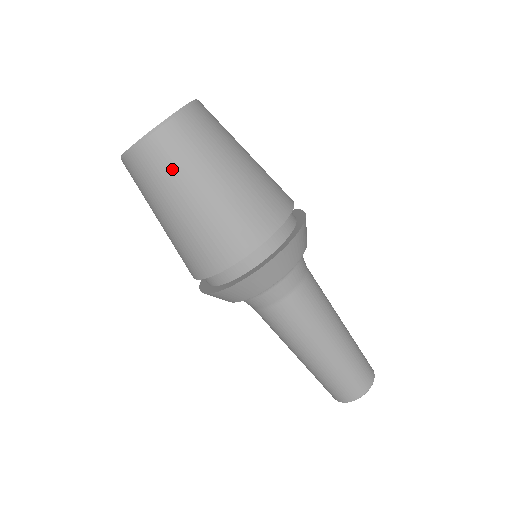
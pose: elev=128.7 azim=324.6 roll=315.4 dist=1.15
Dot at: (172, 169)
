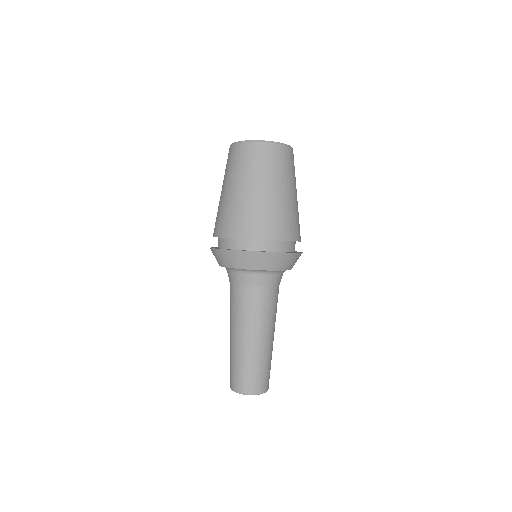
Dot at: (234, 167)
